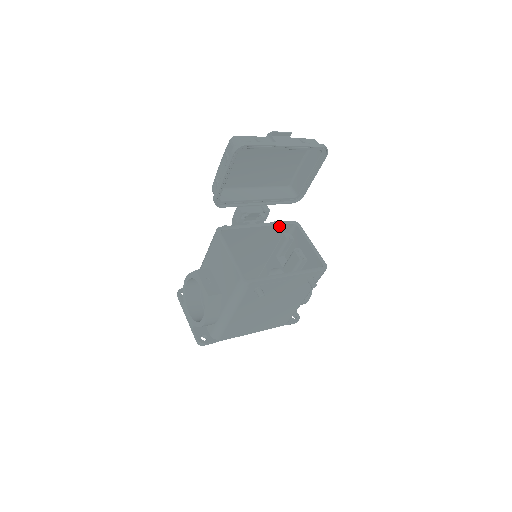
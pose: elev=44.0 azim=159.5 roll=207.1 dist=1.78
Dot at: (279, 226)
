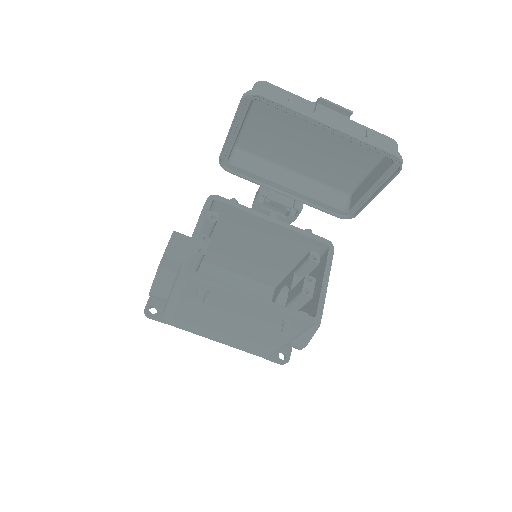
Dot at: (303, 236)
